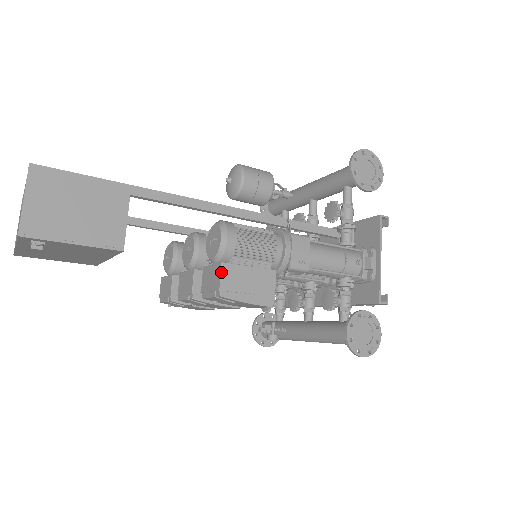
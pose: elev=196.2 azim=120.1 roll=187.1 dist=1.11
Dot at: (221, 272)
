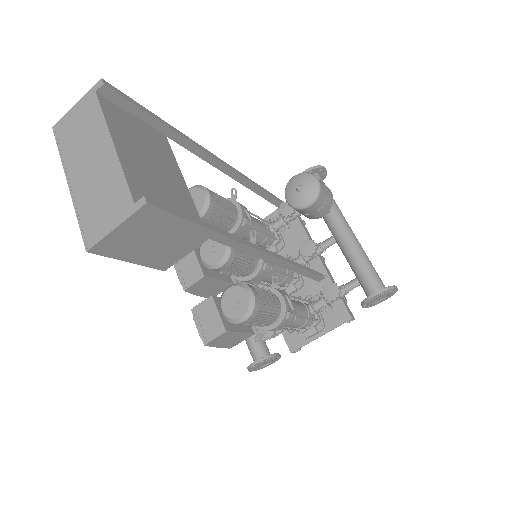
Dot at: (219, 336)
